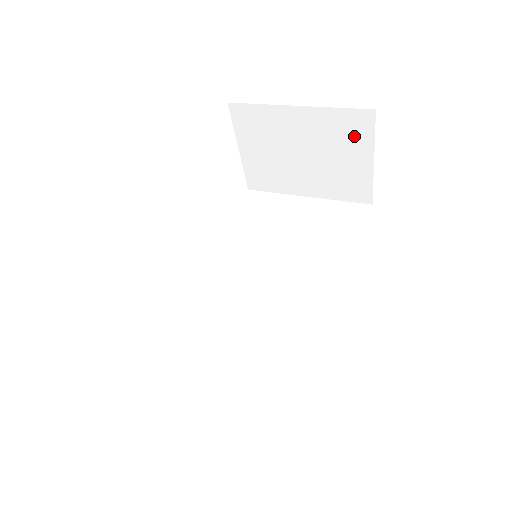
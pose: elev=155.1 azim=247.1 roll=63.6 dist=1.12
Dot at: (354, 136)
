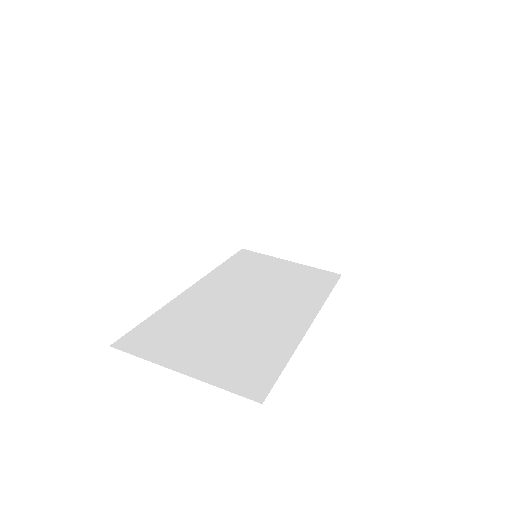
Dot at: (339, 210)
